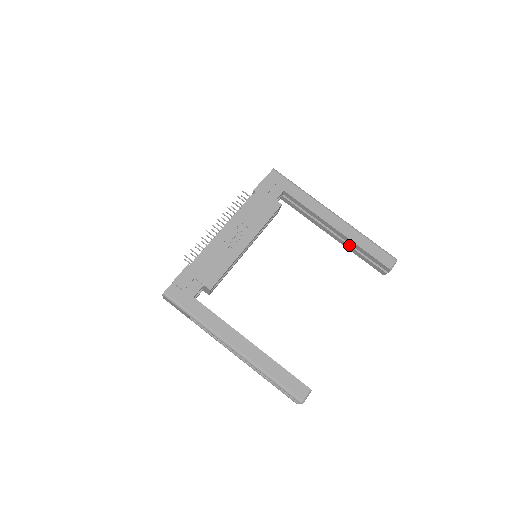
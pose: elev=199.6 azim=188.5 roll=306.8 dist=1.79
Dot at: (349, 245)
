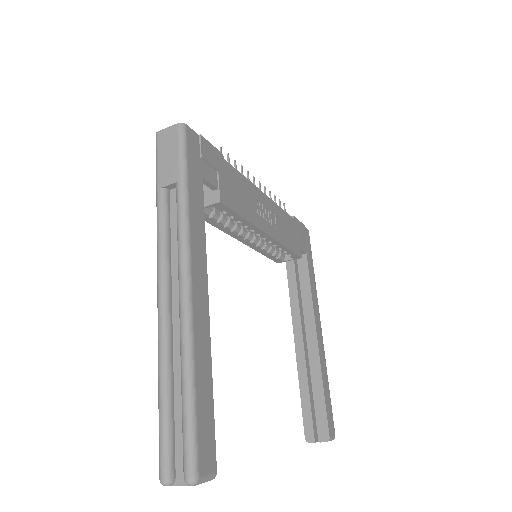
Dot at: (307, 370)
